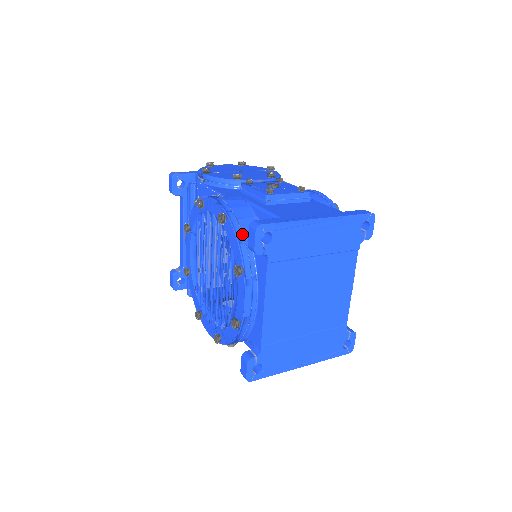
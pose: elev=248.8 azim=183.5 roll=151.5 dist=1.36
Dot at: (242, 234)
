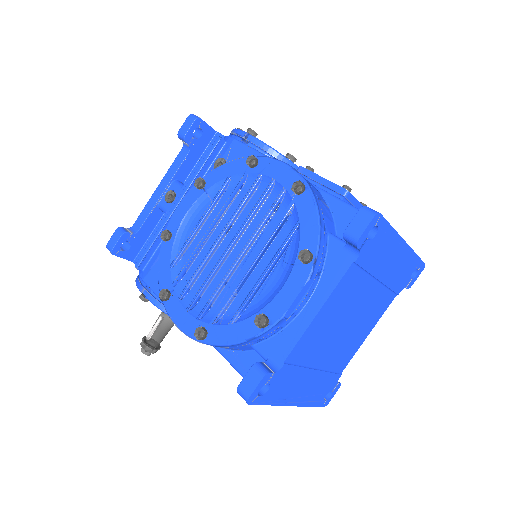
Dot at: (323, 217)
